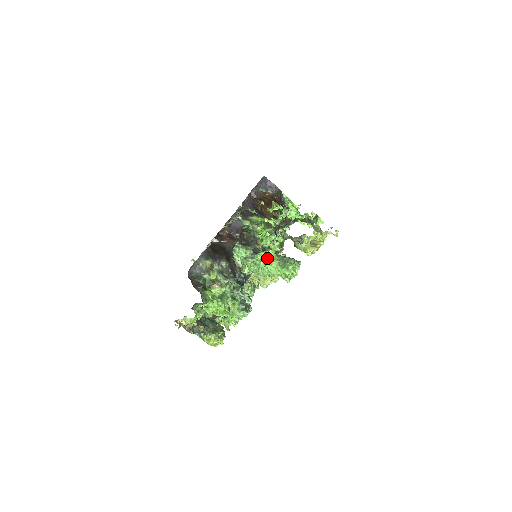
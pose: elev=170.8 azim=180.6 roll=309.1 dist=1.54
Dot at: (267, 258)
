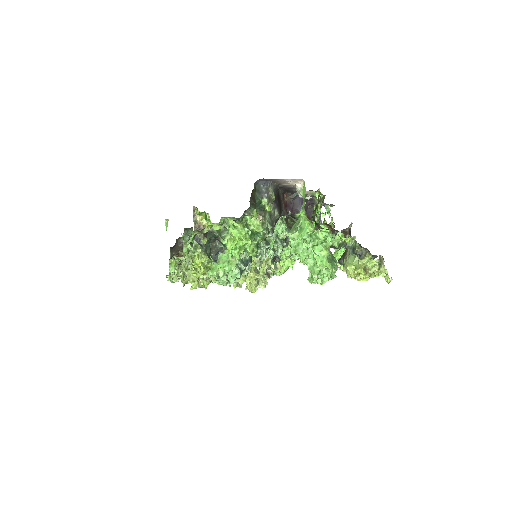
Dot at: (323, 242)
